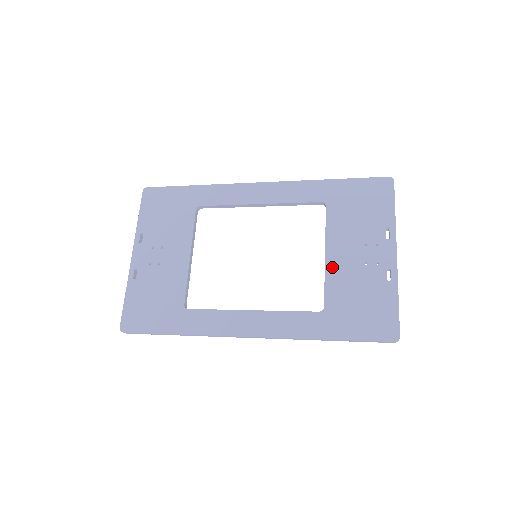
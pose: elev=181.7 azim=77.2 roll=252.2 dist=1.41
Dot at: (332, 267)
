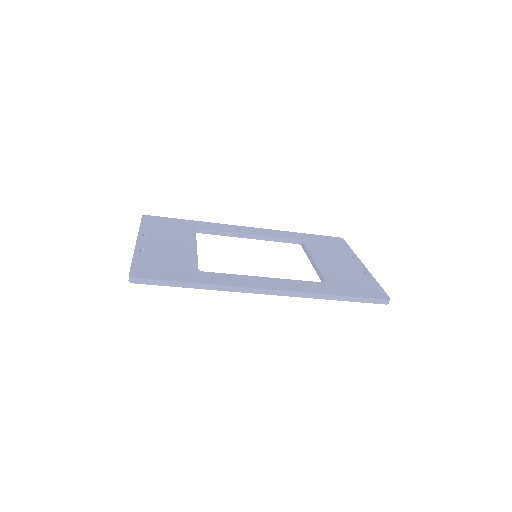
Dot at: (321, 265)
